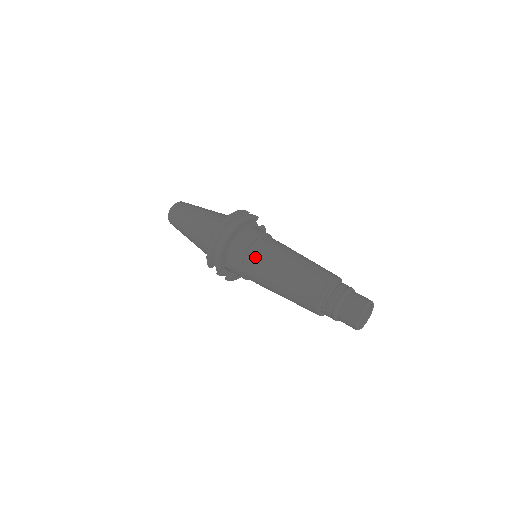
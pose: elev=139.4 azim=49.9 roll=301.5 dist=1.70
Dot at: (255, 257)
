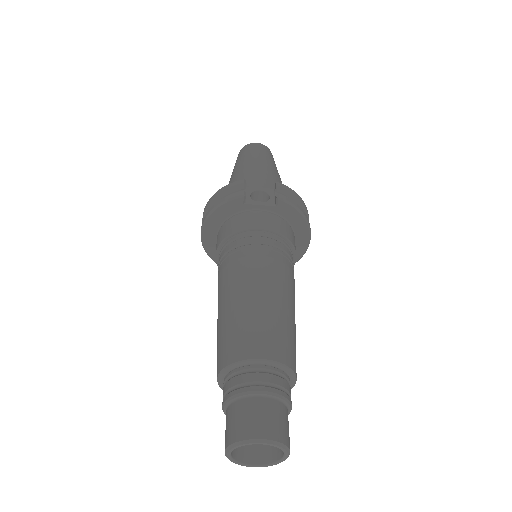
Dot at: occluded
